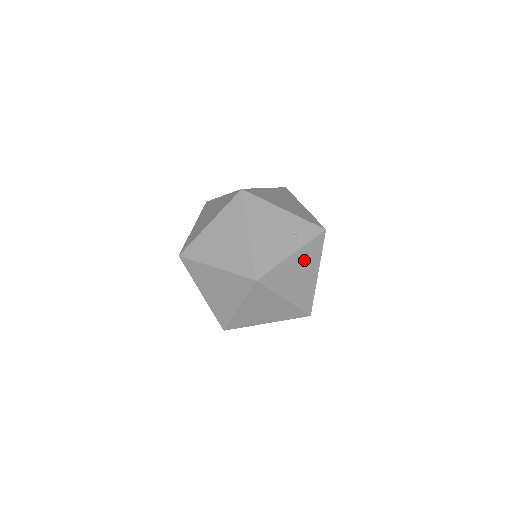
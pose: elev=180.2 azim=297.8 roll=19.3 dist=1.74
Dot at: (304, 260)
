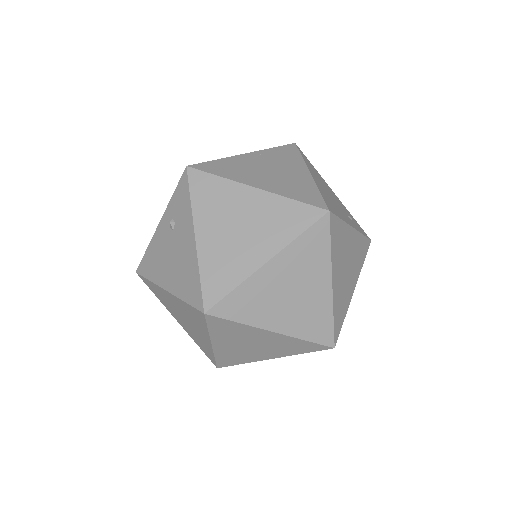
Dot at: (354, 252)
